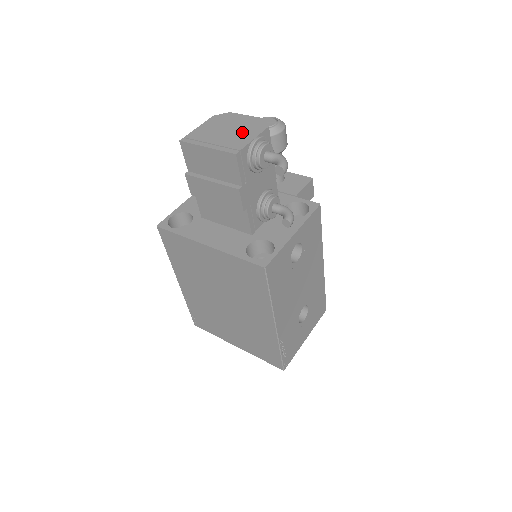
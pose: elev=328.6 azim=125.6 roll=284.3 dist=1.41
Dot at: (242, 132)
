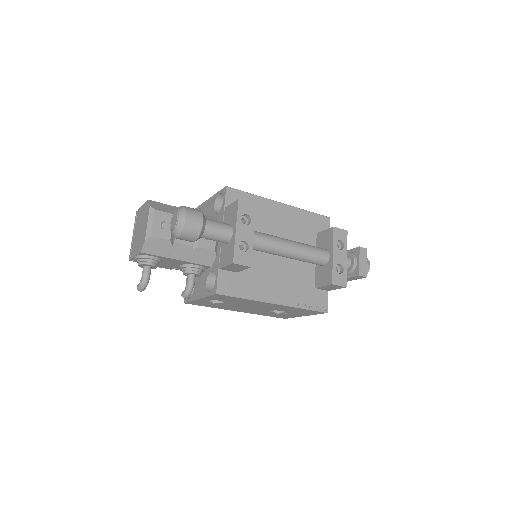
Dot at: (138, 241)
